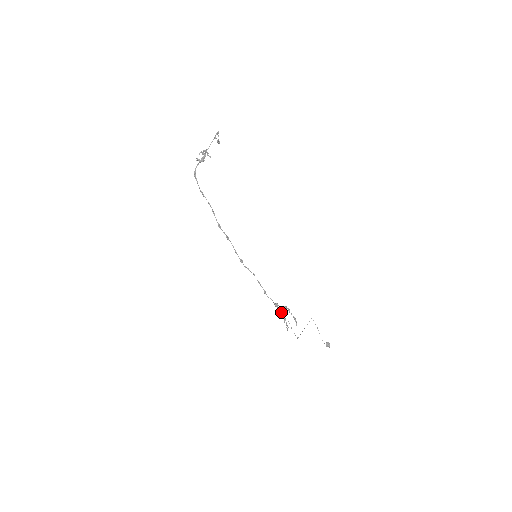
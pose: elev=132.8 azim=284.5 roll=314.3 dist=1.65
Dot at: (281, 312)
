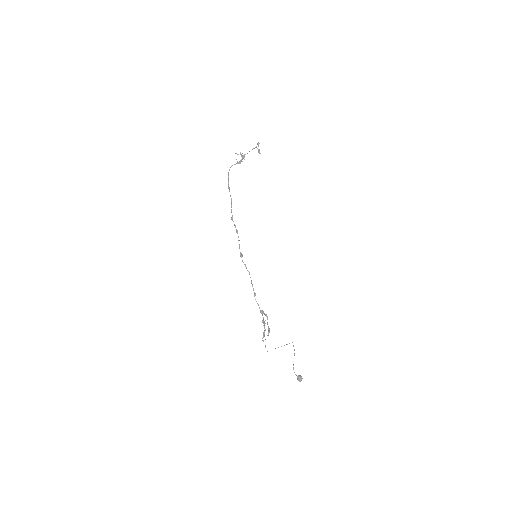
Dot at: (264, 321)
